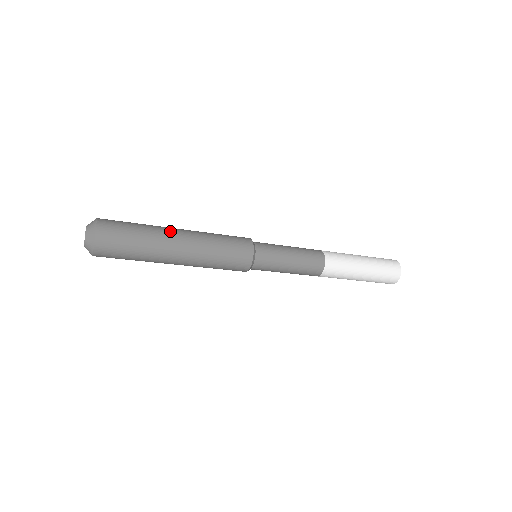
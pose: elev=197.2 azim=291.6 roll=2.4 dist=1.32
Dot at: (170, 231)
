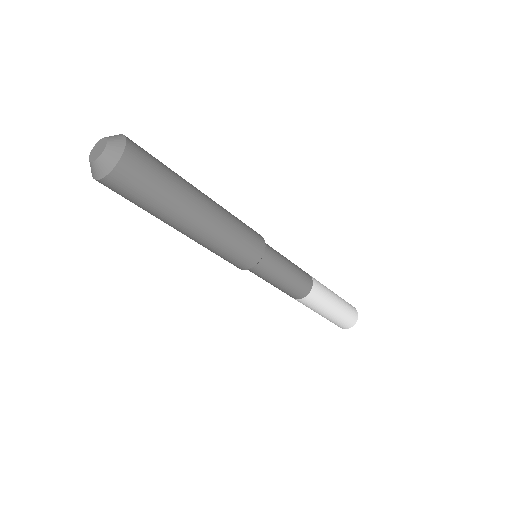
Dot at: (197, 201)
